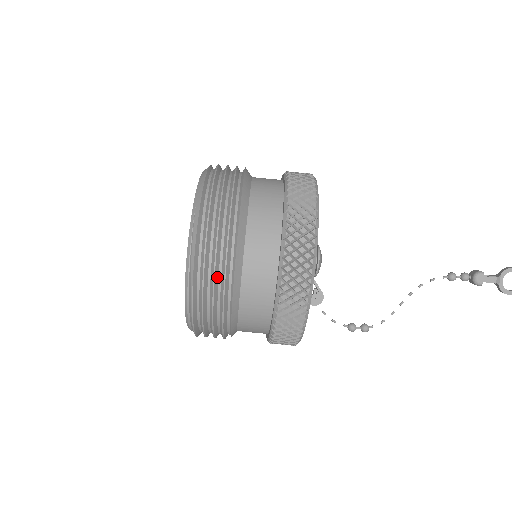
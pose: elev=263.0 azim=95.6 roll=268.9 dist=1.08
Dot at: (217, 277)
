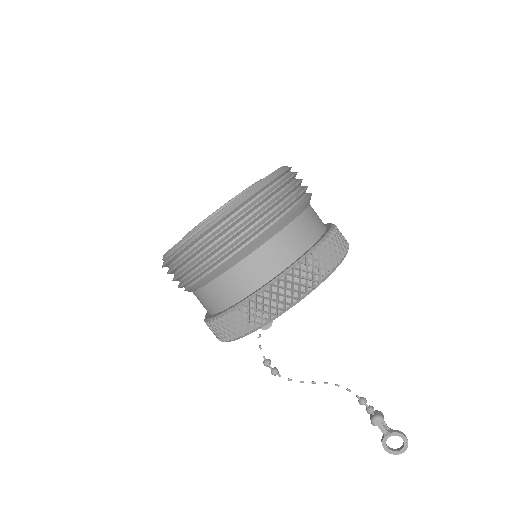
Dot at: (210, 255)
